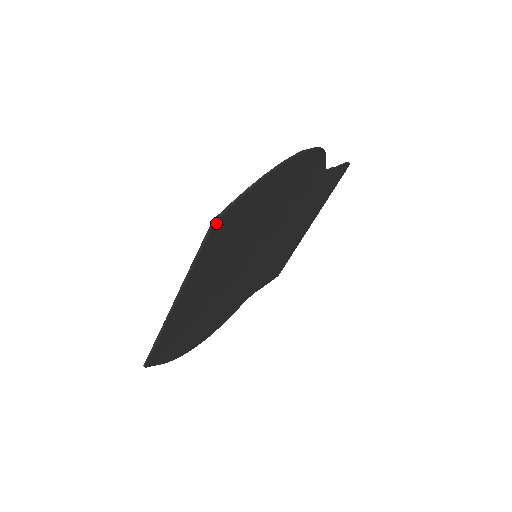
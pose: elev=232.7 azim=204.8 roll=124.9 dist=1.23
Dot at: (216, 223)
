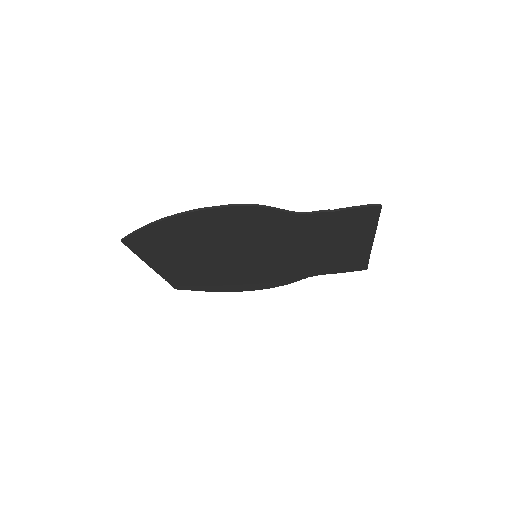
Dot at: (125, 242)
